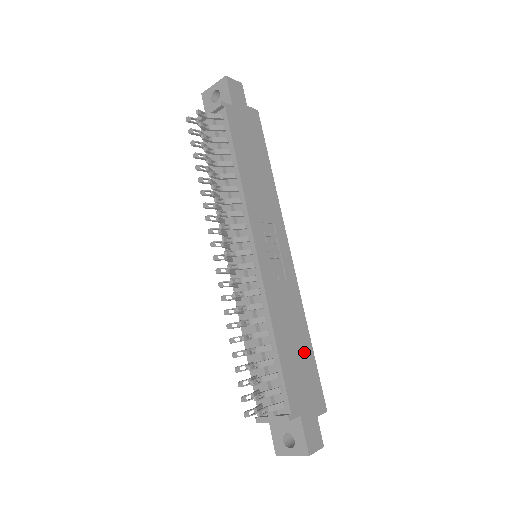
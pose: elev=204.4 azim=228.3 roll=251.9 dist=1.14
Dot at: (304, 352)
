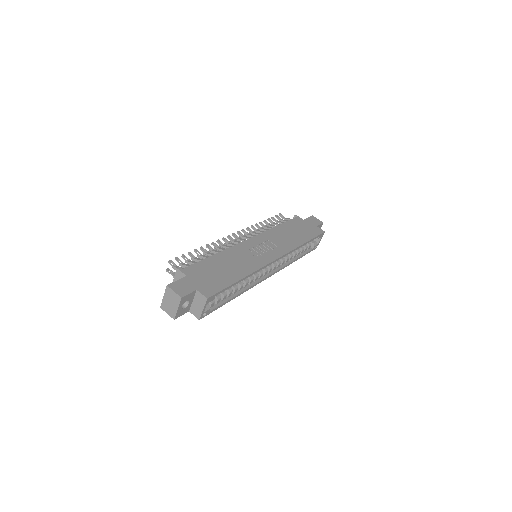
Dot at: (228, 275)
